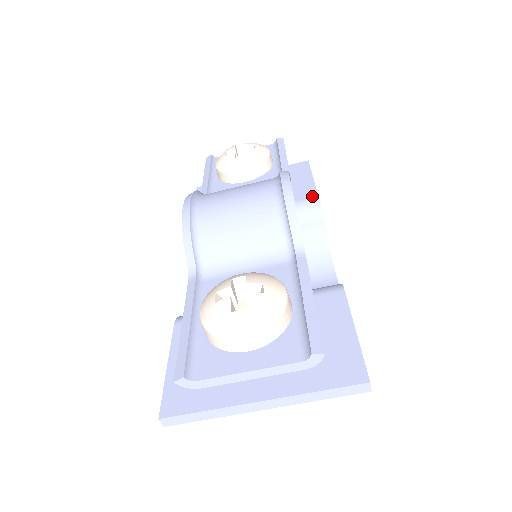
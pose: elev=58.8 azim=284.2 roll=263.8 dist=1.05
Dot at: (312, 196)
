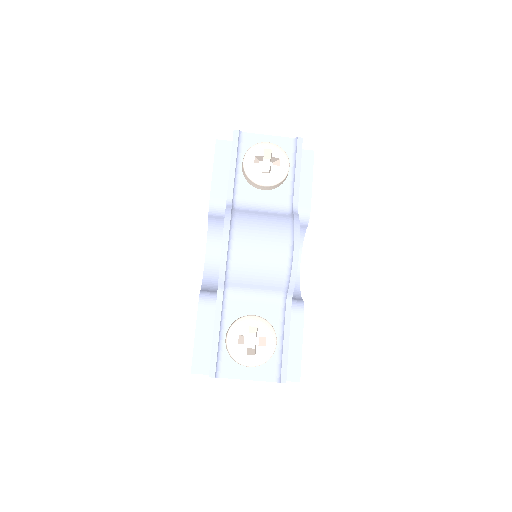
Dot at: (306, 206)
